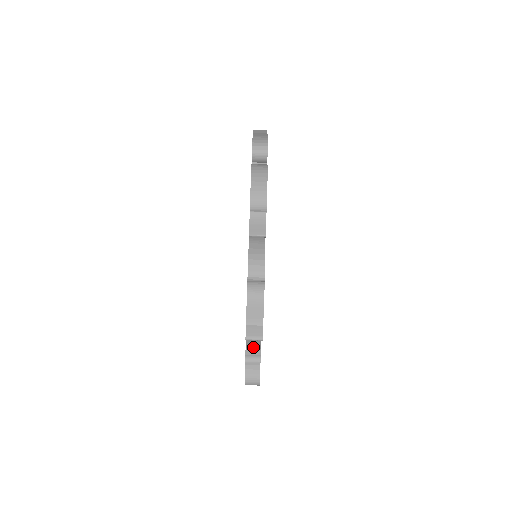
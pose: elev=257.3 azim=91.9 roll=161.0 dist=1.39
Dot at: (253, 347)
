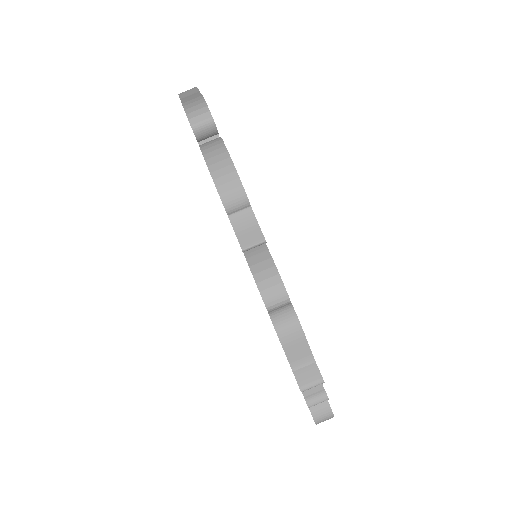
Dot at: occluded
